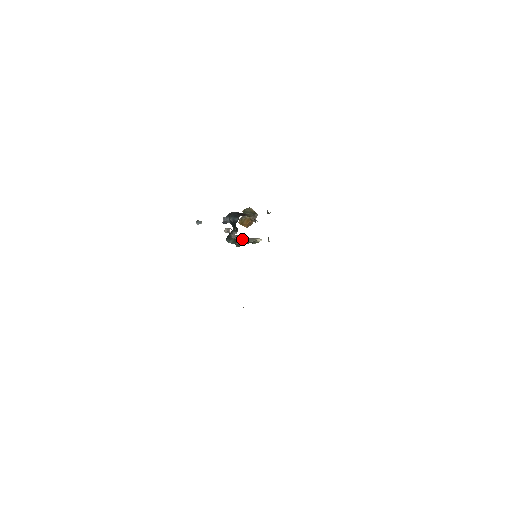
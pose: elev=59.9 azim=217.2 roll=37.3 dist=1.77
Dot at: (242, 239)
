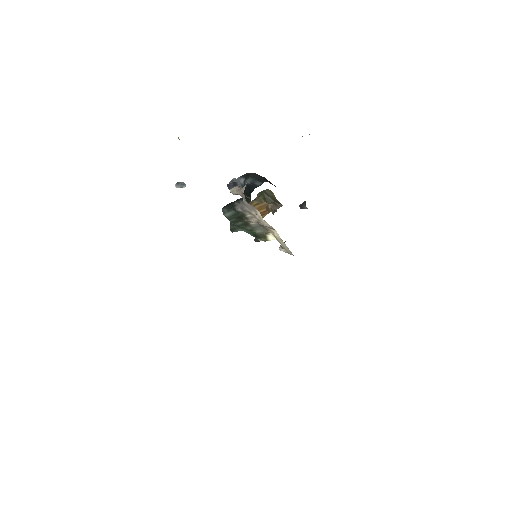
Dot at: (248, 219)
